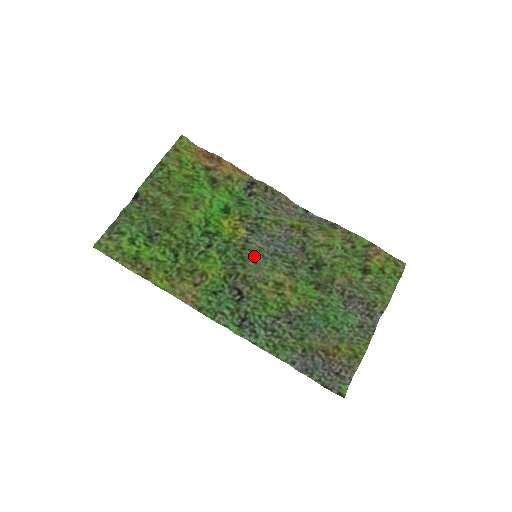
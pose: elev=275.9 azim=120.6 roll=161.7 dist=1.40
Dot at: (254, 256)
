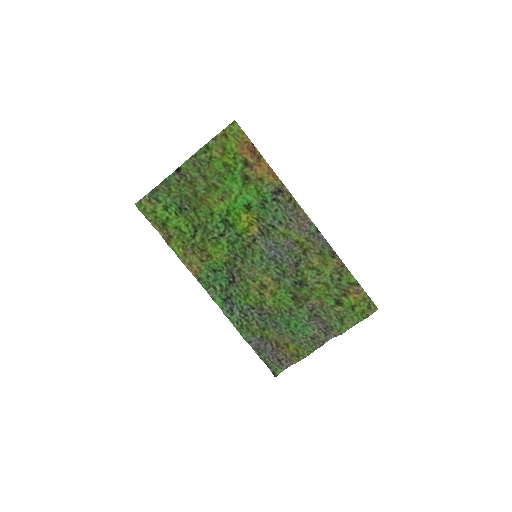
Dot at: (254, 256)
